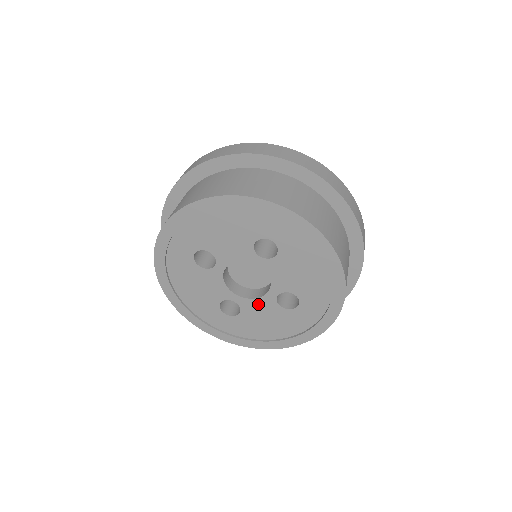
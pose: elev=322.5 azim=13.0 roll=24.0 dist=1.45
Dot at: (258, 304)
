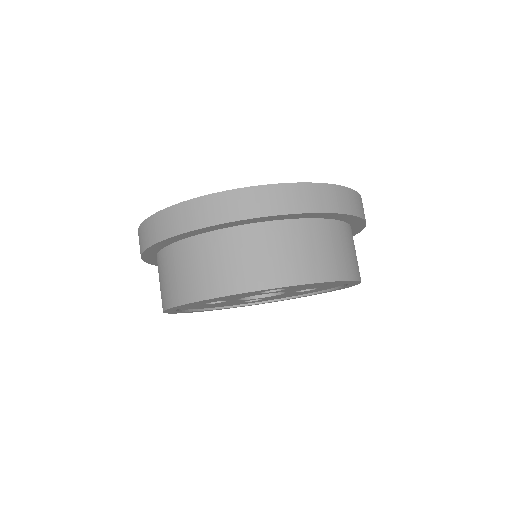
Dot at: (278, 295)
